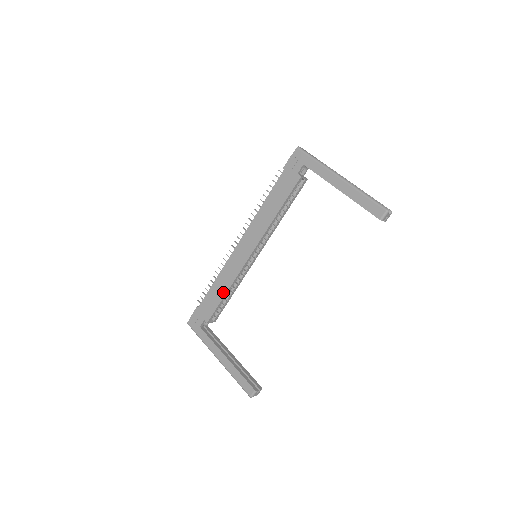
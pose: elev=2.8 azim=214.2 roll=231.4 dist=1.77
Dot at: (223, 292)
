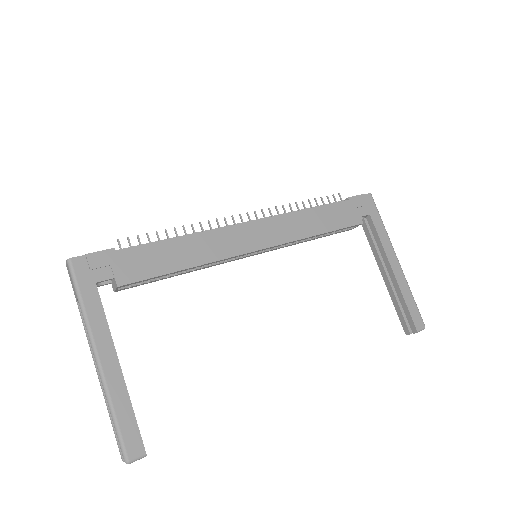
Dot at: (183, 263)
